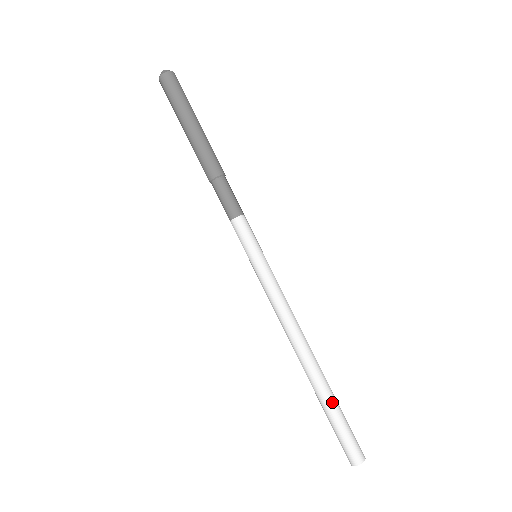
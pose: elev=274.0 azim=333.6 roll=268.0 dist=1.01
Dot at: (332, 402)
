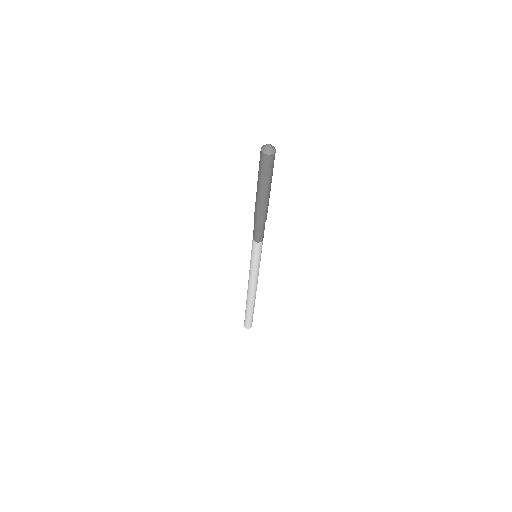
Dot at: (250, 312)
